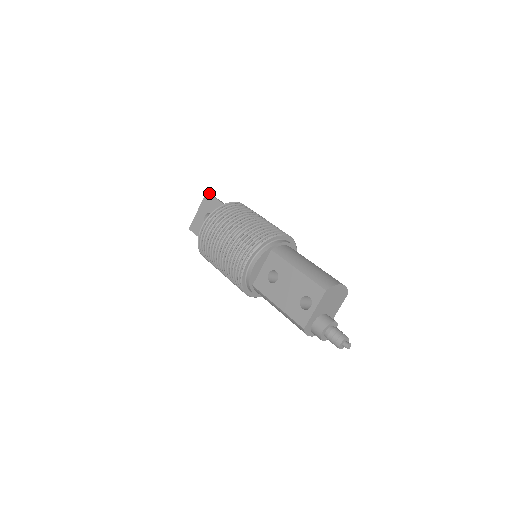
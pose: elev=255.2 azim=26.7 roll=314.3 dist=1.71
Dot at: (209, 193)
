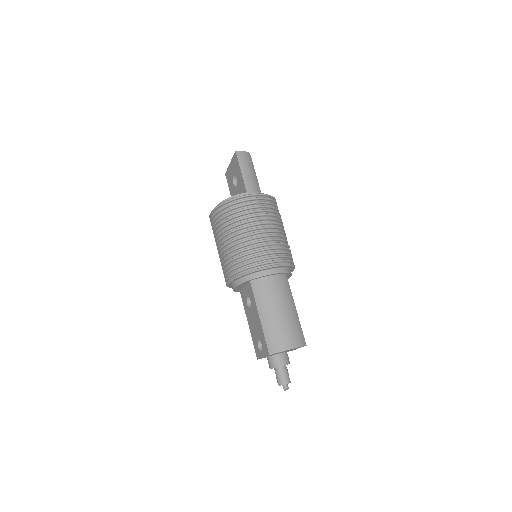
Dot at: (237, 154)
